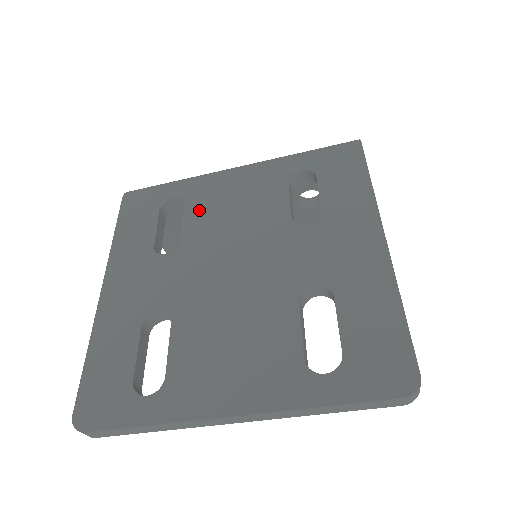
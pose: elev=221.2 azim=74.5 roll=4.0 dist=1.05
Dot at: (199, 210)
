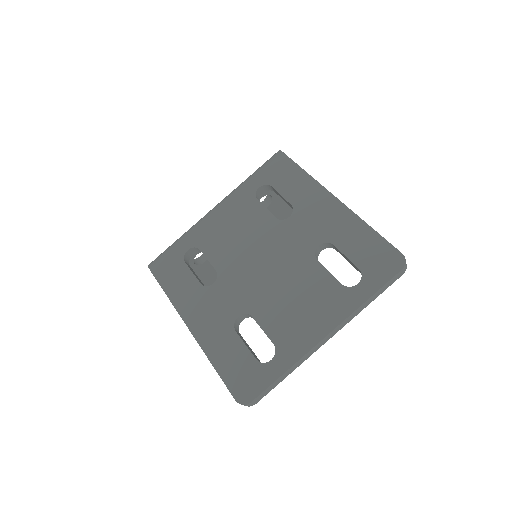
Dot at: (213, 247)
